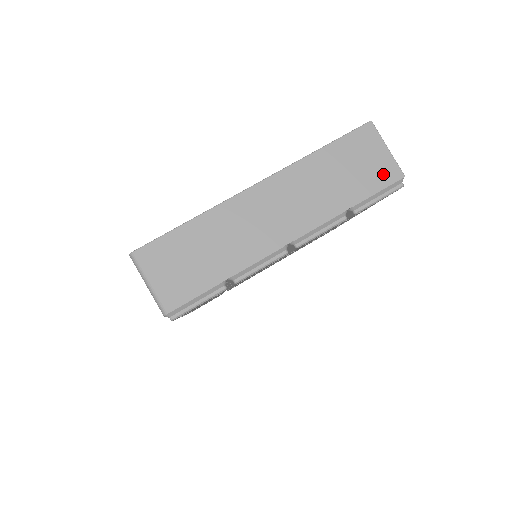
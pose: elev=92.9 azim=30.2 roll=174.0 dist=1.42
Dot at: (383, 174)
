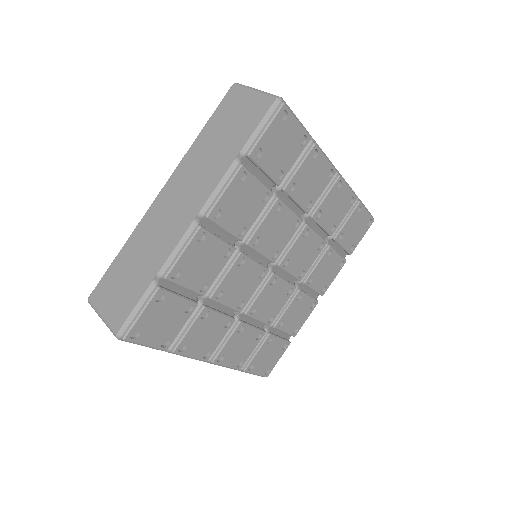
Dot at: occluded
